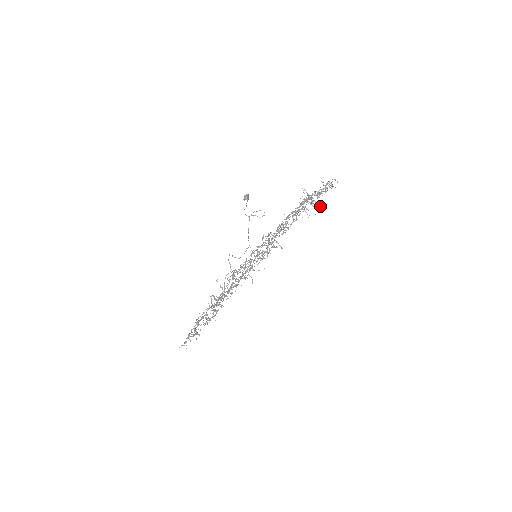
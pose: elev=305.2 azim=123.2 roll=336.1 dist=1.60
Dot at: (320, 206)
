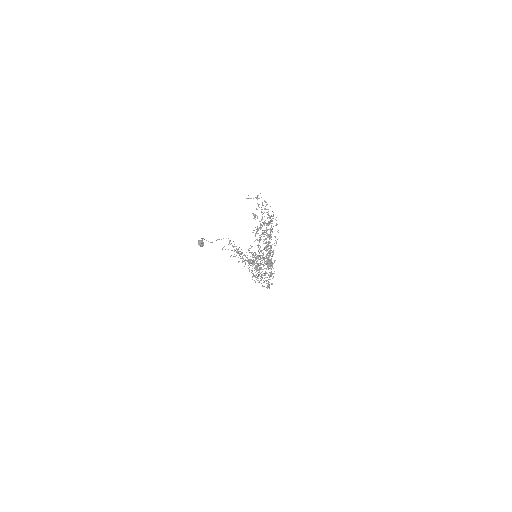
Dot at: occluded
